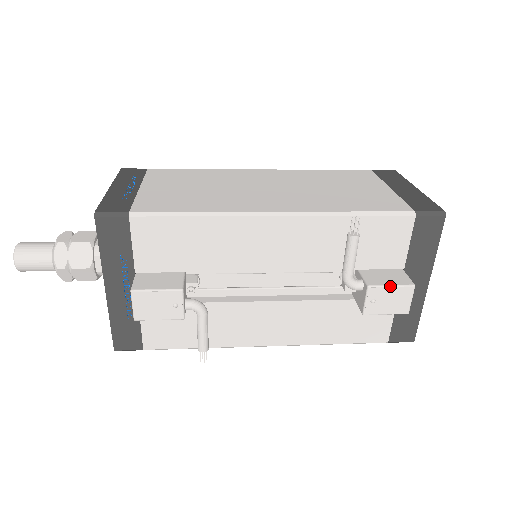
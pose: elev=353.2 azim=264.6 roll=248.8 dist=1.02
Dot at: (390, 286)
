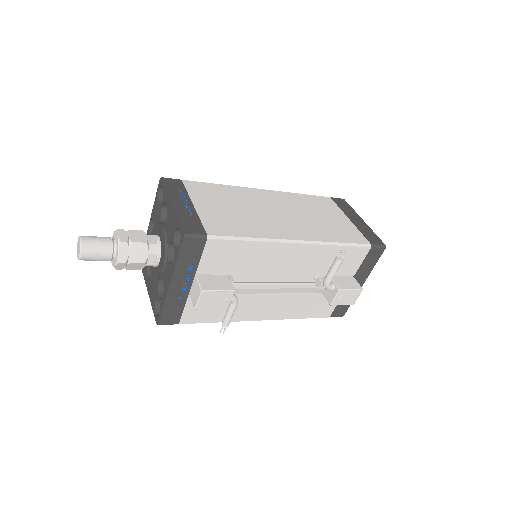
Dot at: (351, 290)
